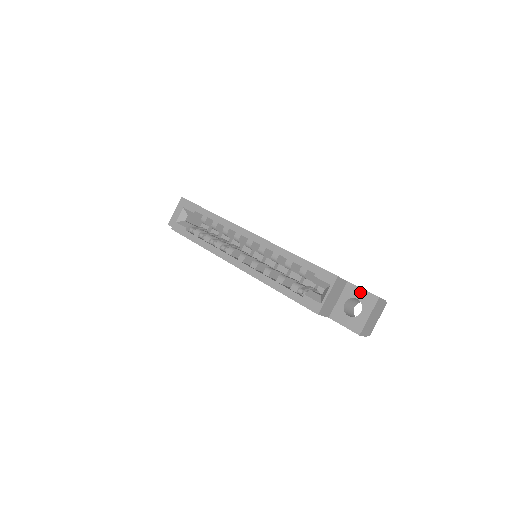
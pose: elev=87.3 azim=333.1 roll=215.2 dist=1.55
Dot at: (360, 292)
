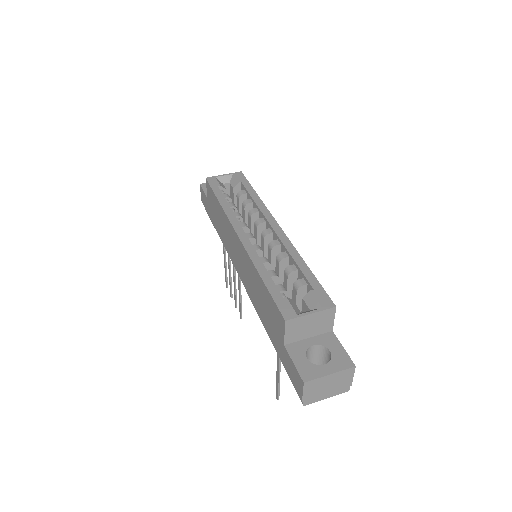
Dot at: (338, 348)
